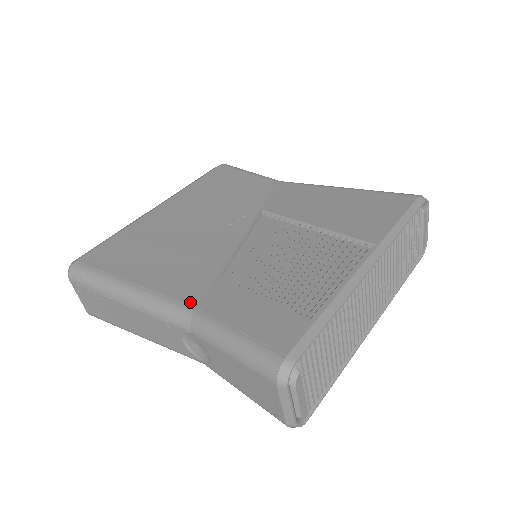
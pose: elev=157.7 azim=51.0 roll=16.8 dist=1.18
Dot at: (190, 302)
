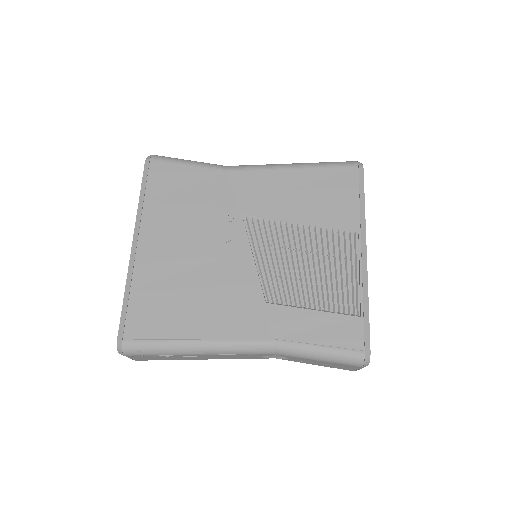
Dot at: (264, 336)
